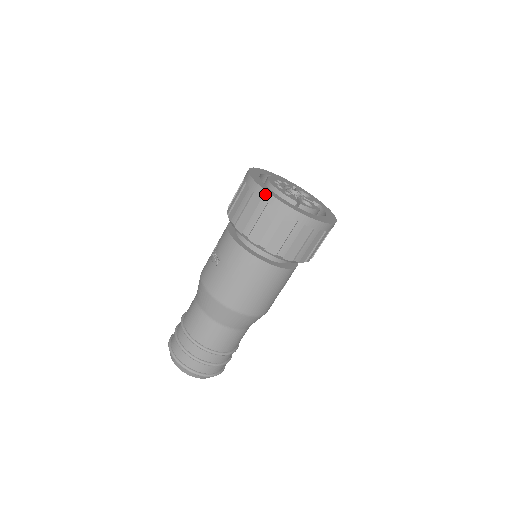
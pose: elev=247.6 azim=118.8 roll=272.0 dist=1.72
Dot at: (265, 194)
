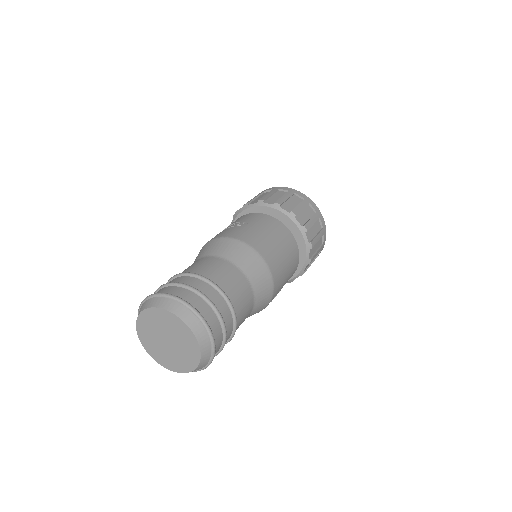
Dot at: (291, 189)
